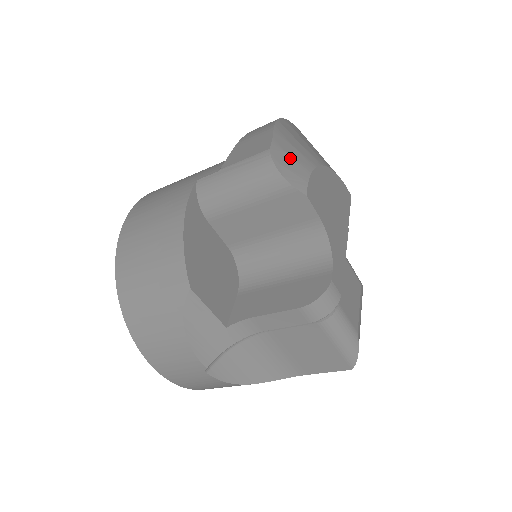
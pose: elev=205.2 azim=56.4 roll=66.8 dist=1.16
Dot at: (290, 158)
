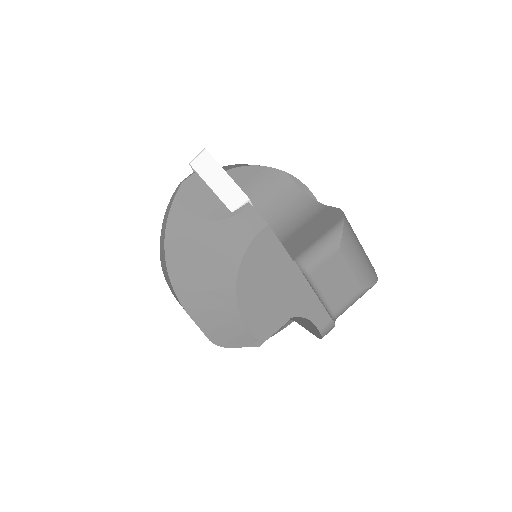
Dot at: (223, 329)
